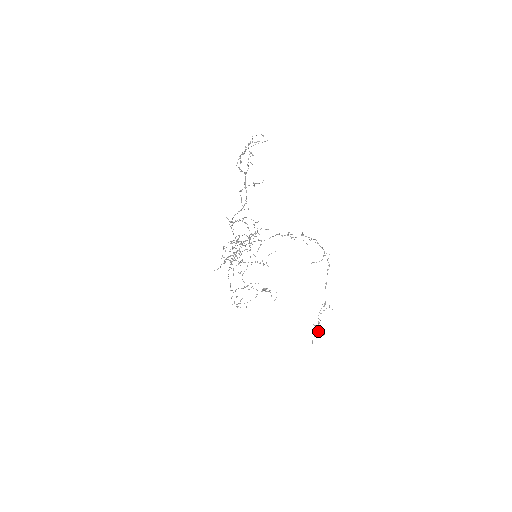
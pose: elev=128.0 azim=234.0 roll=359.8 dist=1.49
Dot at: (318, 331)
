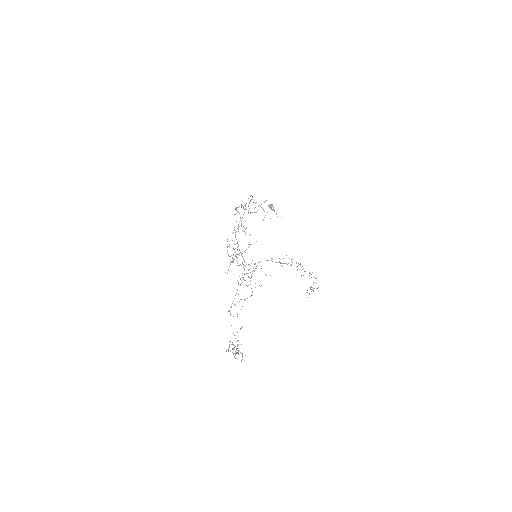
Dot at: occluded
